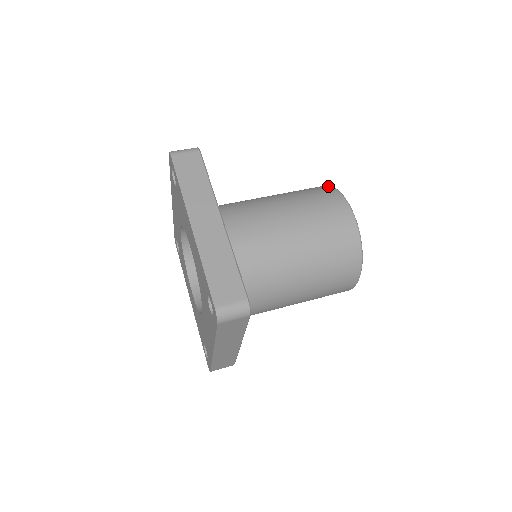
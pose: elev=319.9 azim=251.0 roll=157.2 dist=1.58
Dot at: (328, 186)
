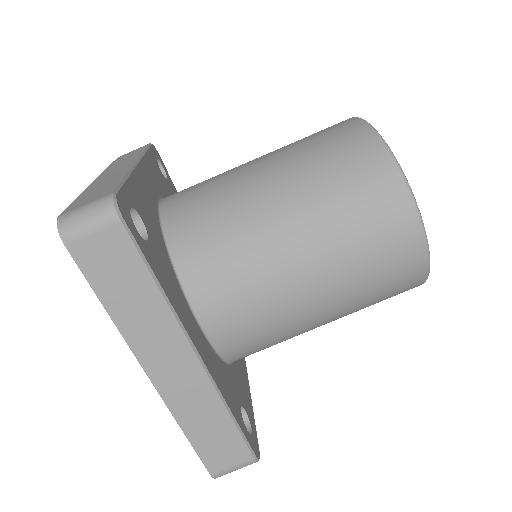
Dot at: (387, 159)
